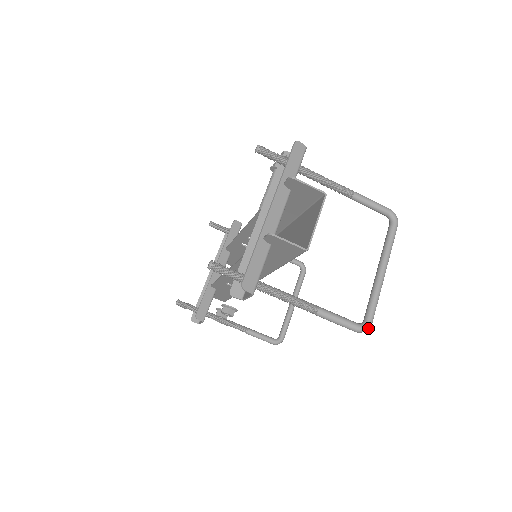
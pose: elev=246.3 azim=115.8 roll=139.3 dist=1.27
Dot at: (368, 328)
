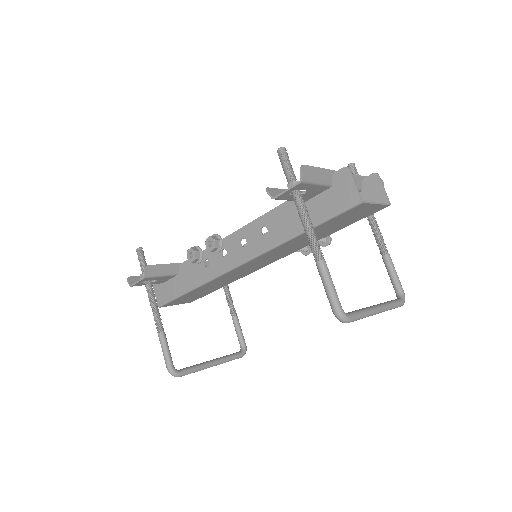
Dot at: (346, 319)
